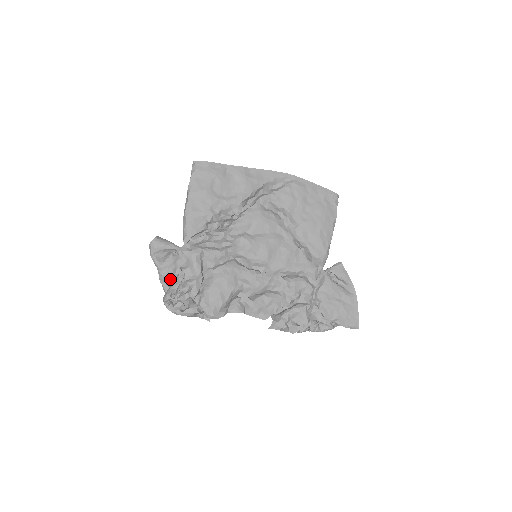
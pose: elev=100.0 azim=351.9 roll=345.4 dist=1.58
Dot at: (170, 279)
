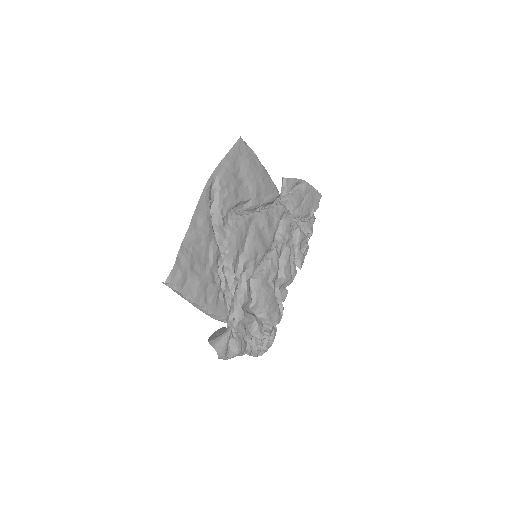
Dot at: (246, 346)
